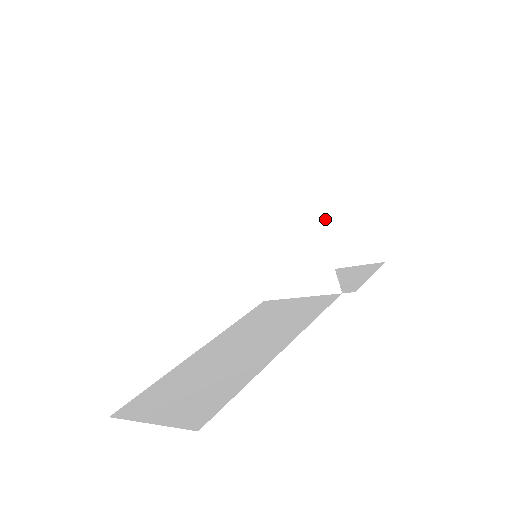
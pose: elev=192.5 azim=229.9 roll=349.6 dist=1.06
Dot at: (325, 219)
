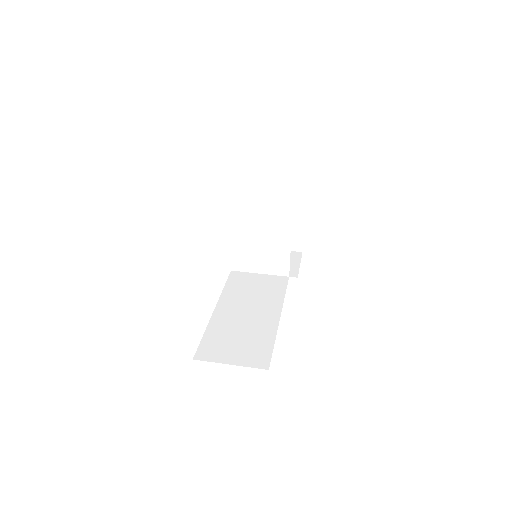
Dot at: occluded
